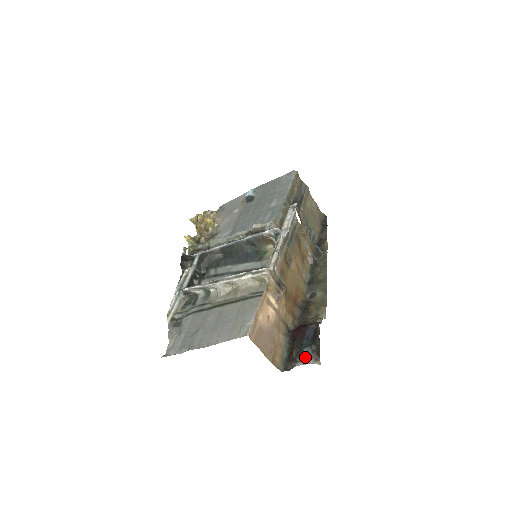
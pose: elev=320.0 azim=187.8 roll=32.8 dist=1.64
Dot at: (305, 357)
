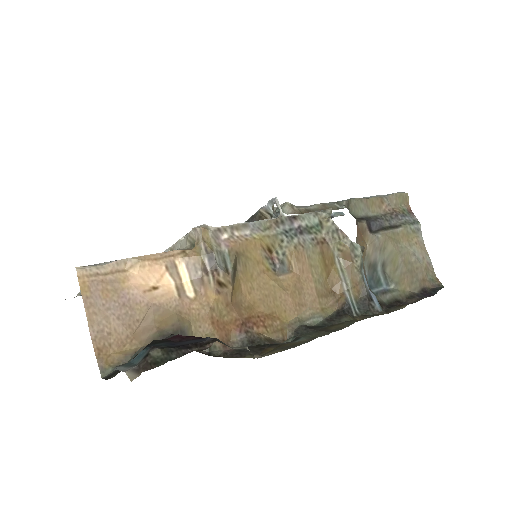
Dot at: (133, 361)
